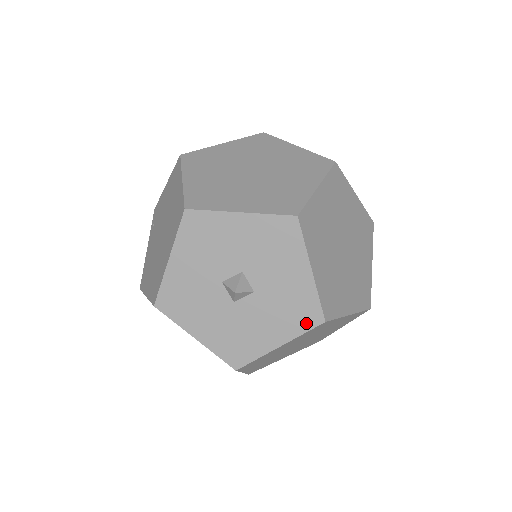
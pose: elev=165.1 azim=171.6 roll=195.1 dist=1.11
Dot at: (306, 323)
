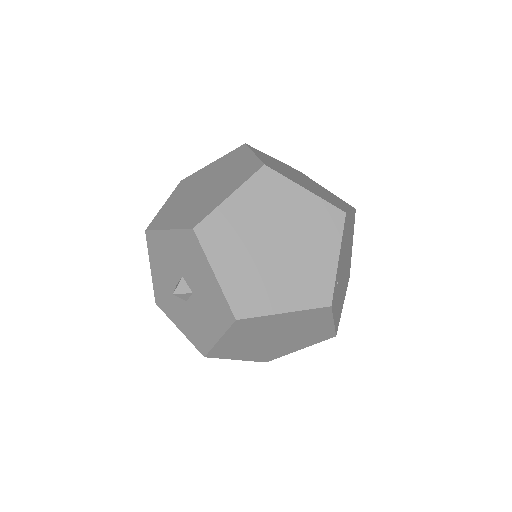
Dot at: (226, 320)
